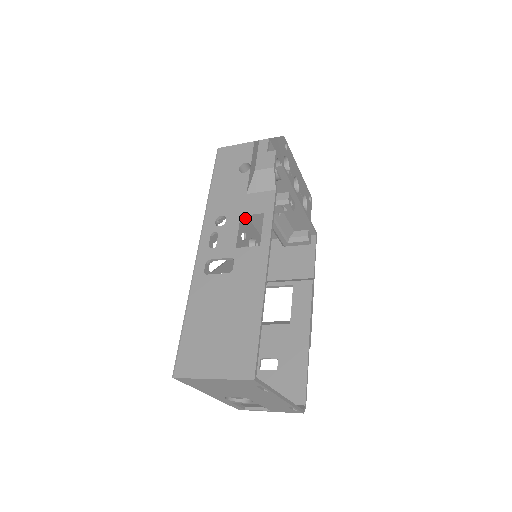
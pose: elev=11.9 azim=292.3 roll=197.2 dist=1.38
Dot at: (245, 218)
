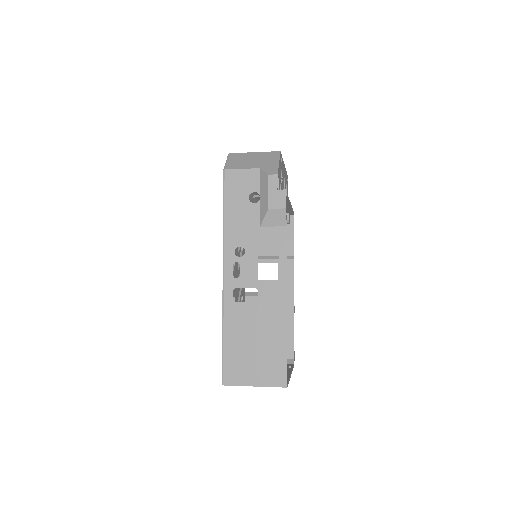
Dot at: occluded
